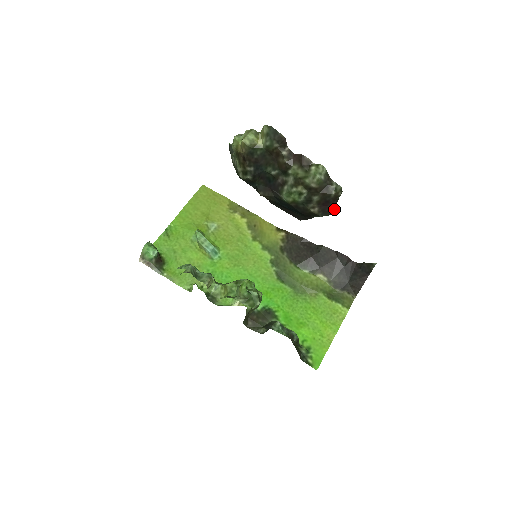
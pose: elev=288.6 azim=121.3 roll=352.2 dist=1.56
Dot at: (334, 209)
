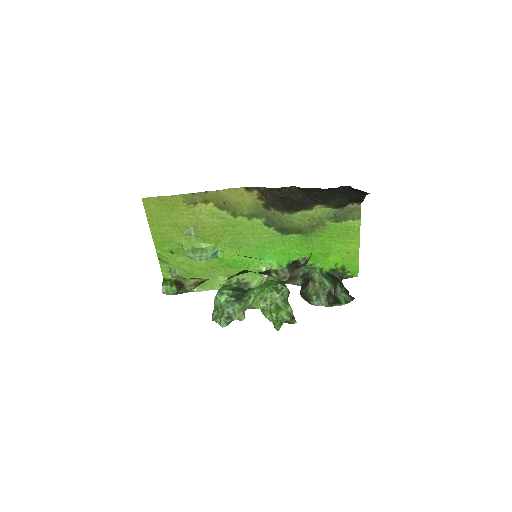
Dot at: occluded
